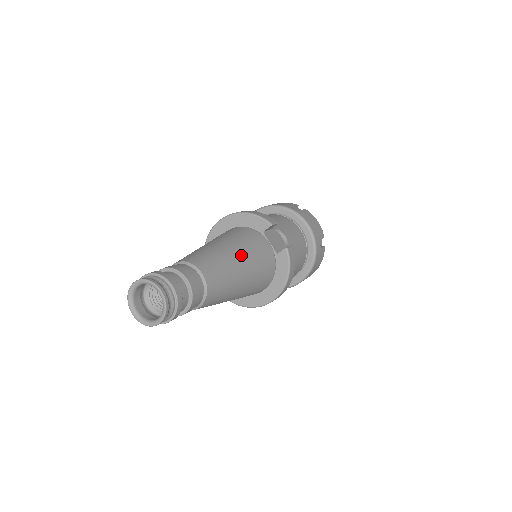
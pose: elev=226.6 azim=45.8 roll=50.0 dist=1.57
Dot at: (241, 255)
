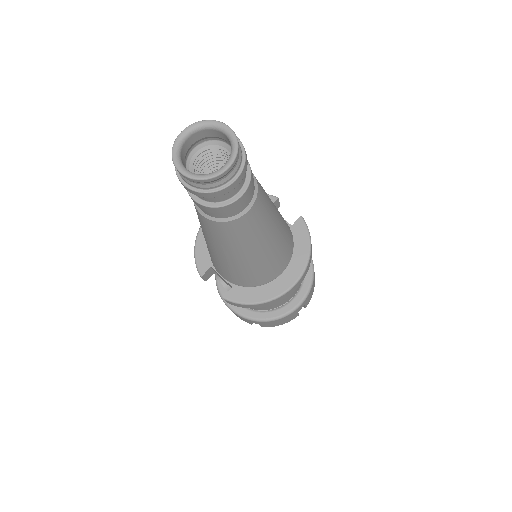
Dot at: occluded
